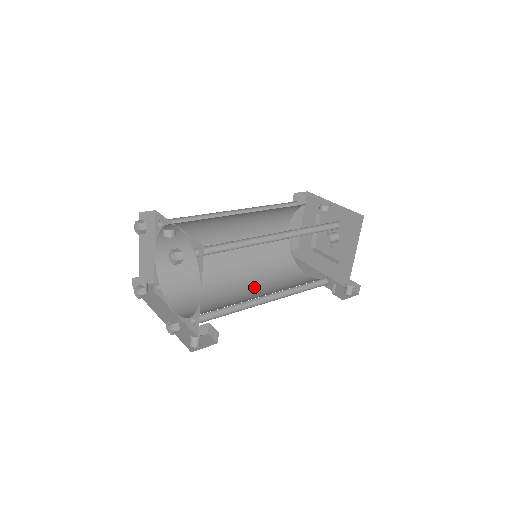
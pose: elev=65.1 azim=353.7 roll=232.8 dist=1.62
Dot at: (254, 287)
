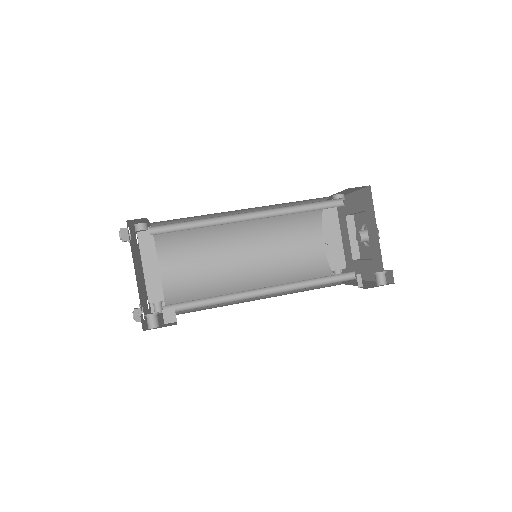
Dot at: (268, 297)
